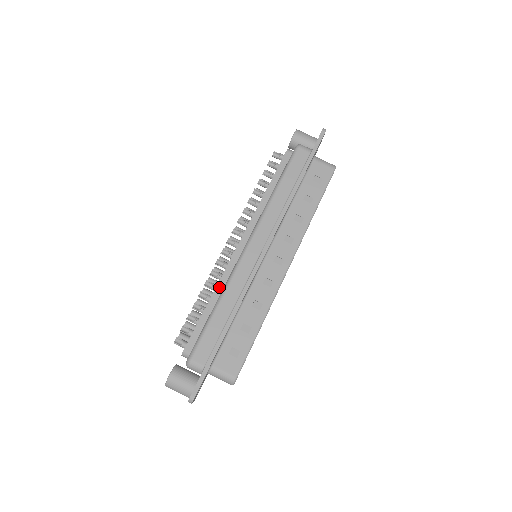
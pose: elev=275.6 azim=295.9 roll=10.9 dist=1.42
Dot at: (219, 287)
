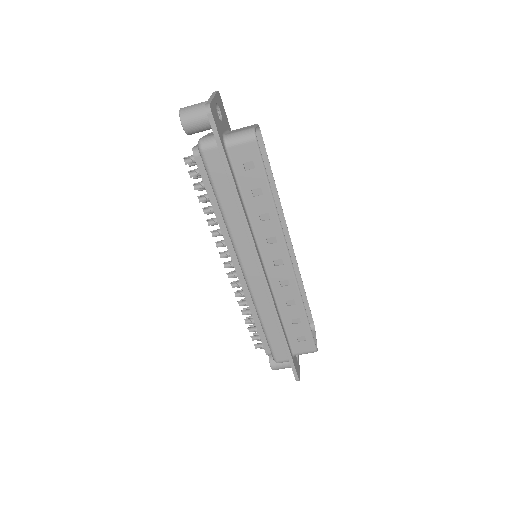
Dot at: (251, 307)
